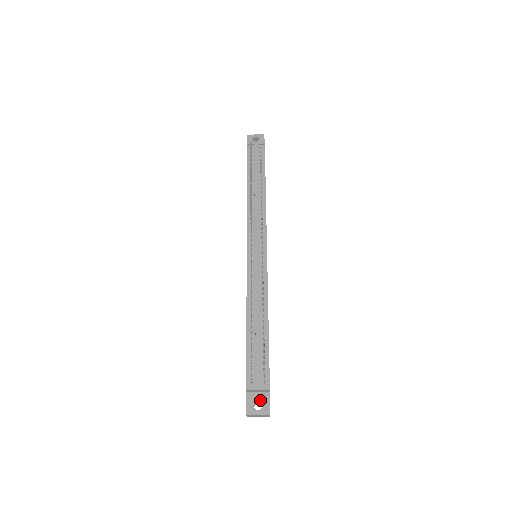
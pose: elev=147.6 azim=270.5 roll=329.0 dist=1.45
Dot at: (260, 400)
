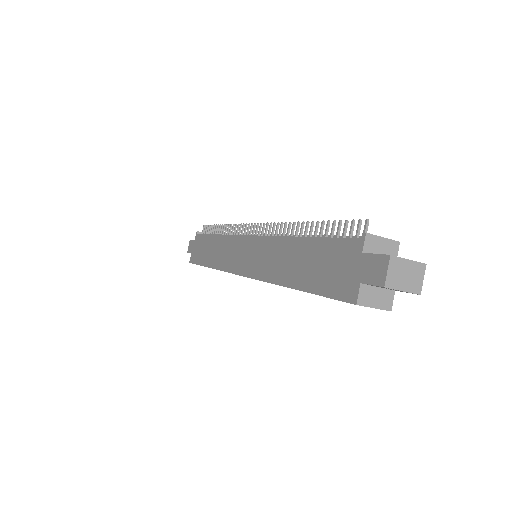
Dot at: occluded
